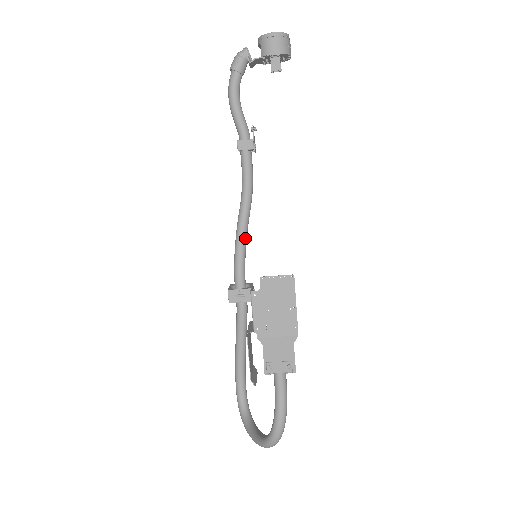
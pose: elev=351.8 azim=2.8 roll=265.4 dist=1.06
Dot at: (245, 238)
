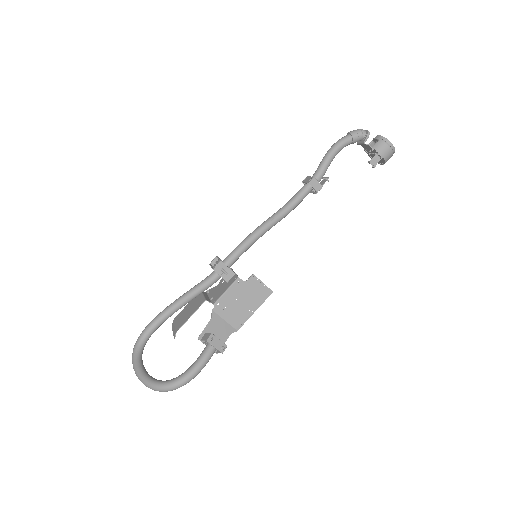
Dot at: occluded
